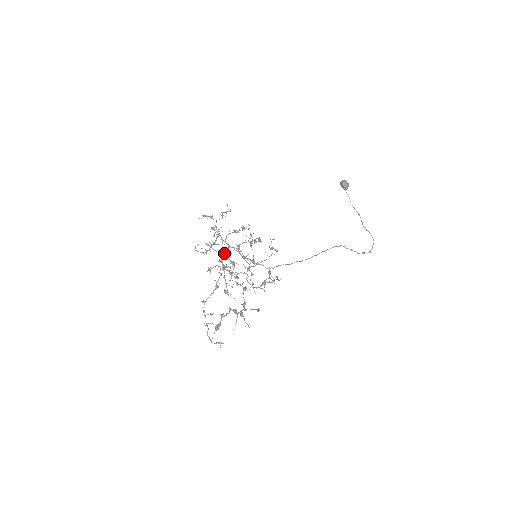
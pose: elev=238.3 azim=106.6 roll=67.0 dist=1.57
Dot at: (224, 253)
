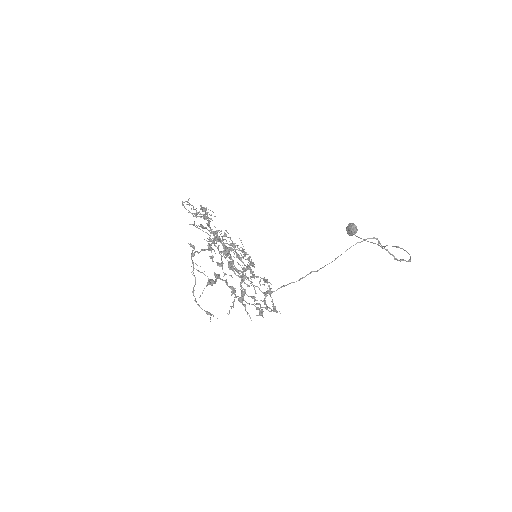
Dot at: (217, 232)
